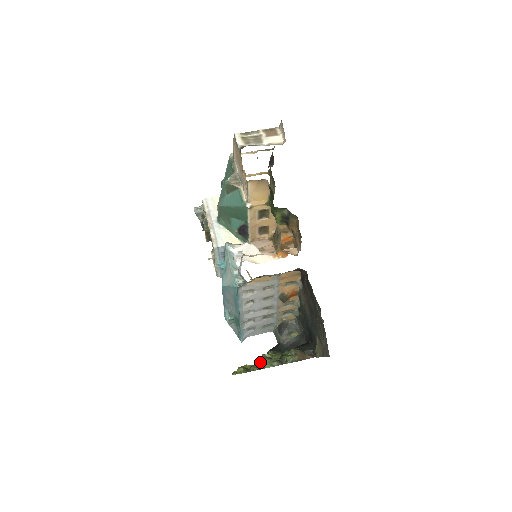
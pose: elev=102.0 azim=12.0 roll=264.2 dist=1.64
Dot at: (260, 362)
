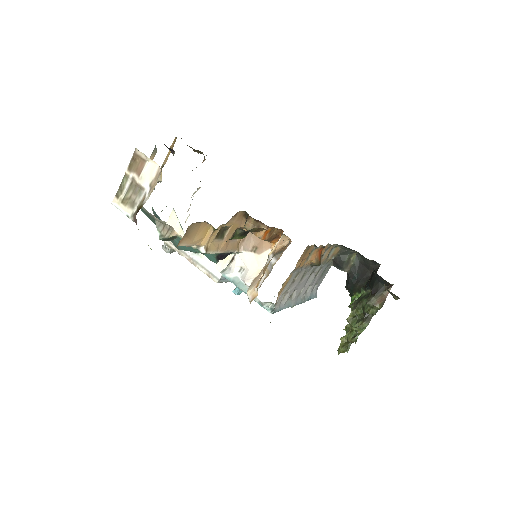
Dot at: (350, 326)
